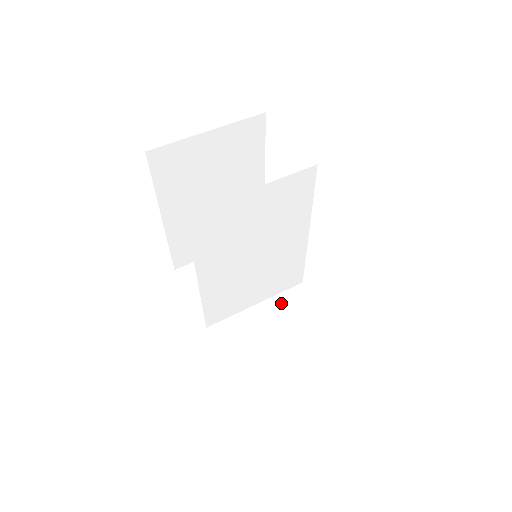
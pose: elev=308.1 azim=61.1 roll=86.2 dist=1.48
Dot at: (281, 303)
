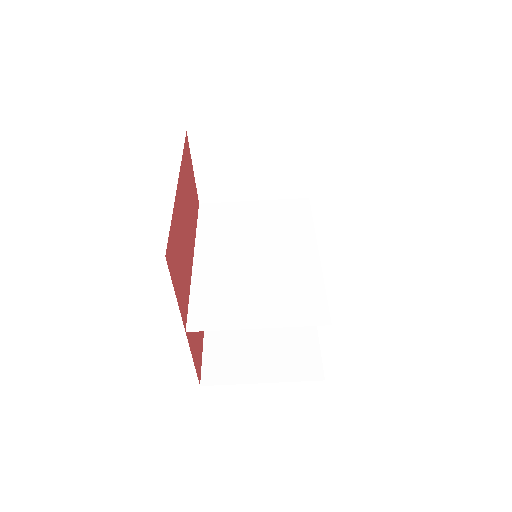
Dot at: occluded
